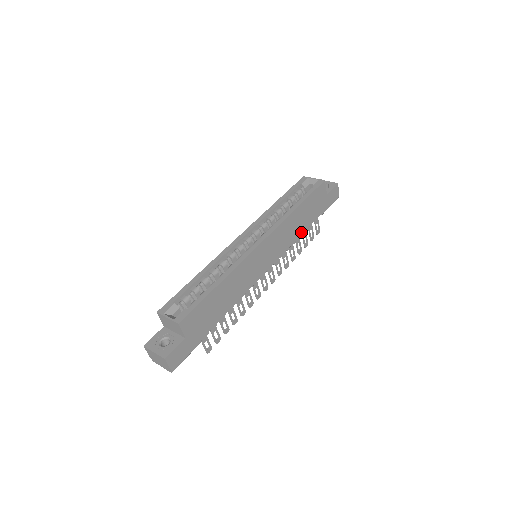
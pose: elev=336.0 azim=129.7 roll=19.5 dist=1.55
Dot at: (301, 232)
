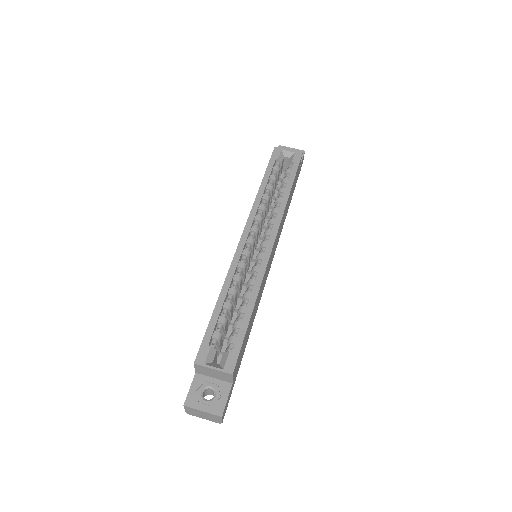
Dot at: occluded
